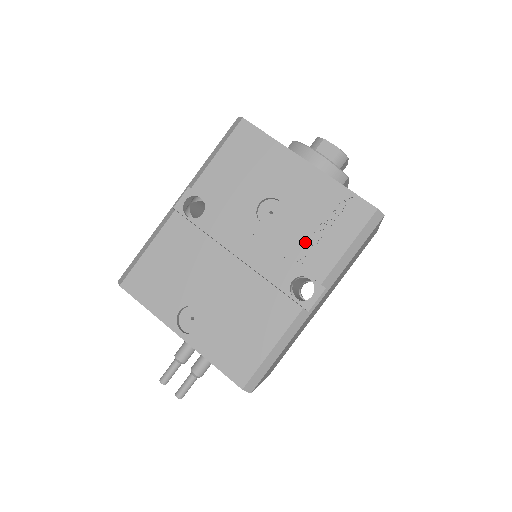
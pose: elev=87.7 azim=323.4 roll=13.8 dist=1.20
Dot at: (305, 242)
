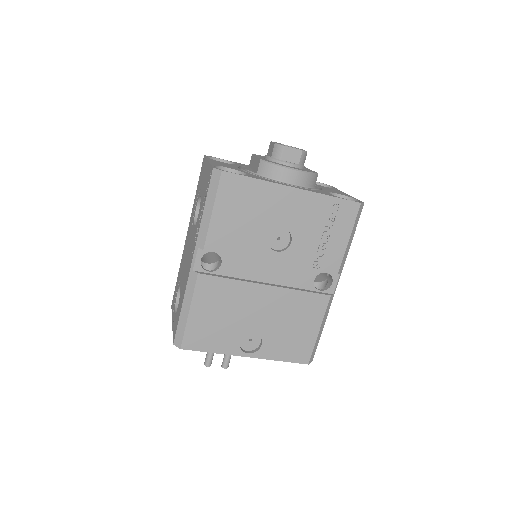
Dot at: (316, 251)
